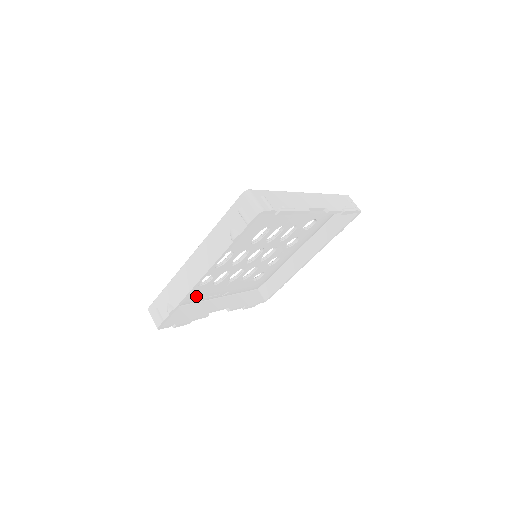
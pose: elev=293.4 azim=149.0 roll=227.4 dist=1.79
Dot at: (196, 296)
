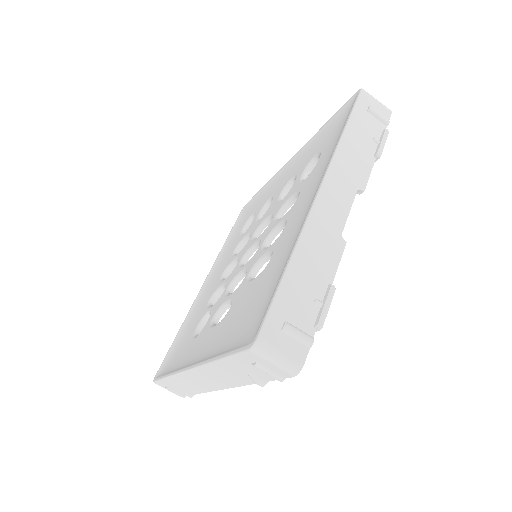
Dot at: occluded
